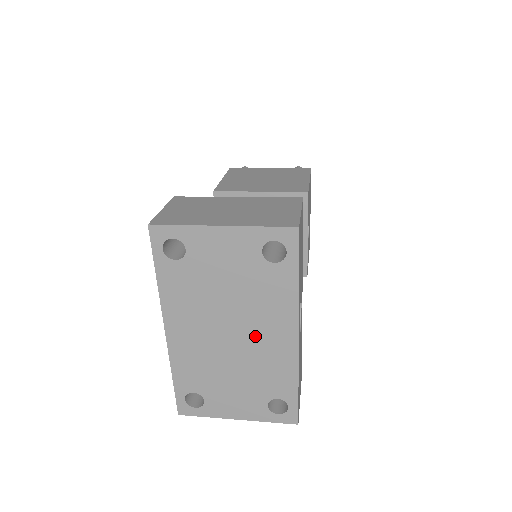
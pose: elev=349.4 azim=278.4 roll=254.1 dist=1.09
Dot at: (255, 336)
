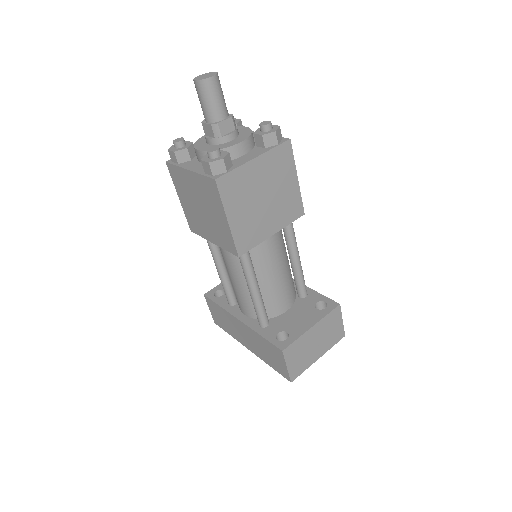
Dot at: occluded
